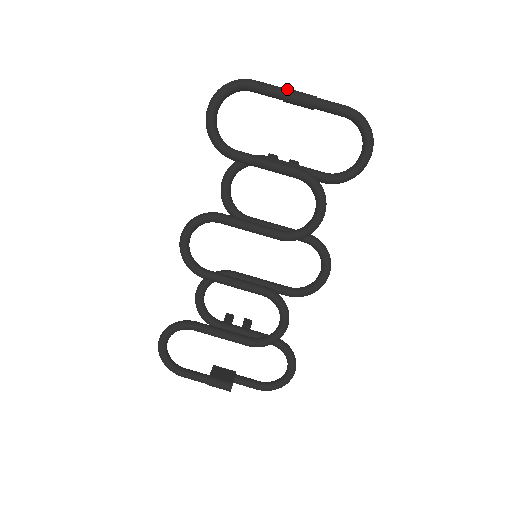
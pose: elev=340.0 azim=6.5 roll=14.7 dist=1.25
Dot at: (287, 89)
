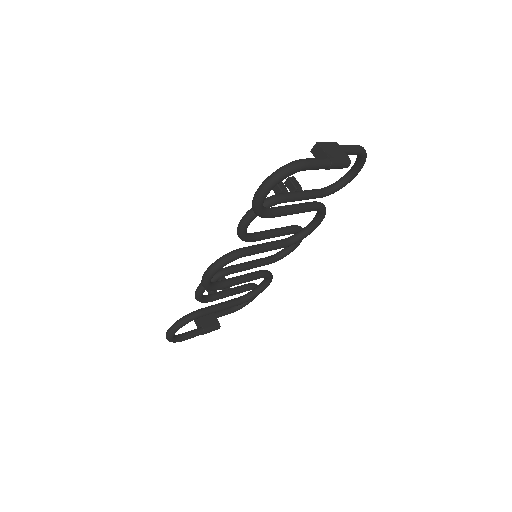
Dot at: (332, 161)
